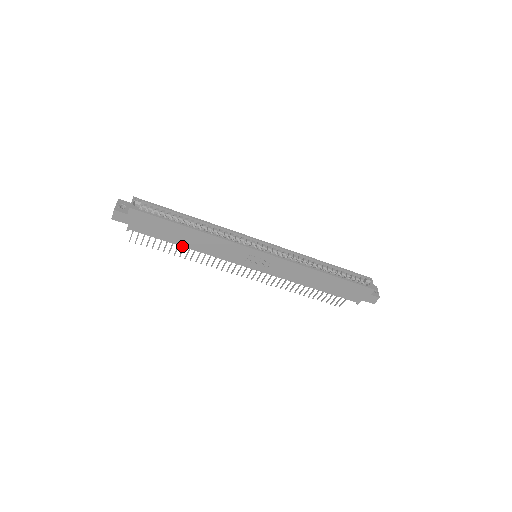
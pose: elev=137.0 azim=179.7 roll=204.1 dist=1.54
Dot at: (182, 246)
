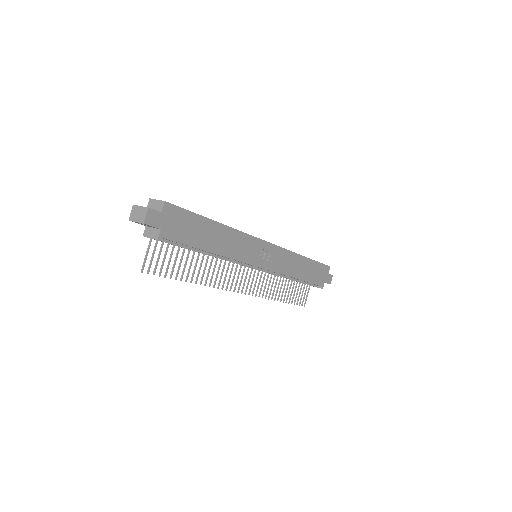
Dot at: (209, 252)
